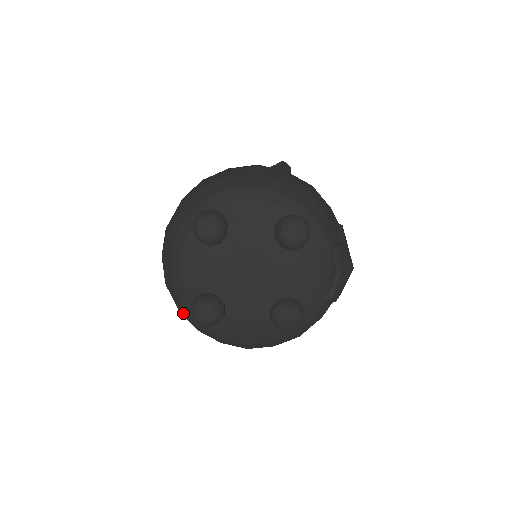
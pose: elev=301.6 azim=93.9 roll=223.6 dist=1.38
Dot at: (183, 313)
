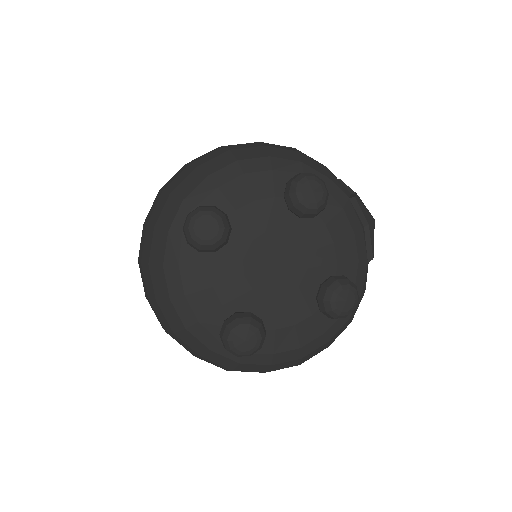
Dot at: (208, 356)
